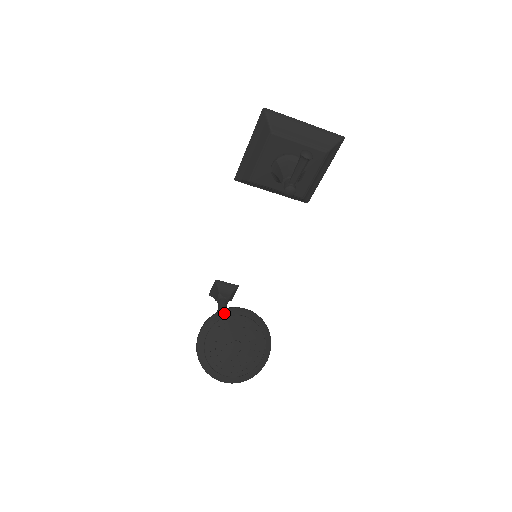
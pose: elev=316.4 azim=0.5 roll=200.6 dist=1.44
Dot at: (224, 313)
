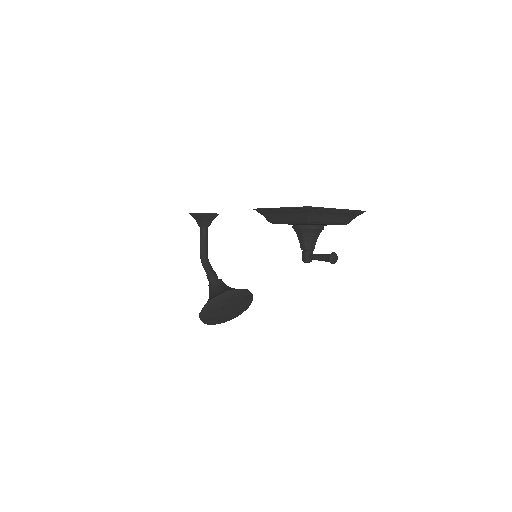
Dot at: (225, 297)
